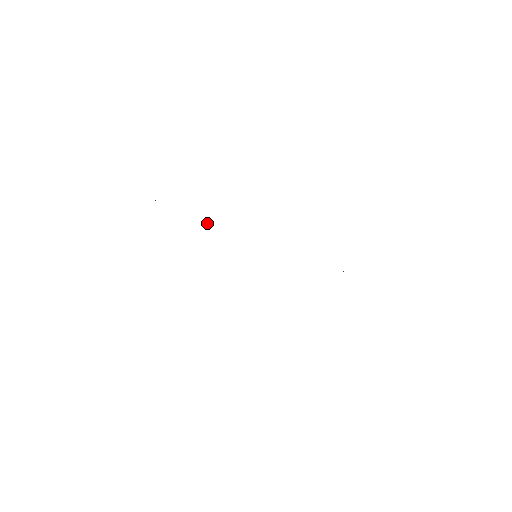
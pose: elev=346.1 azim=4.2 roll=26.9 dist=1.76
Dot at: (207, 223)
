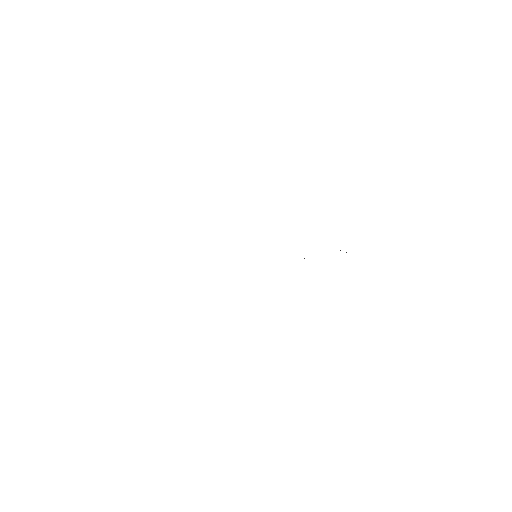
Dot at: occluded
